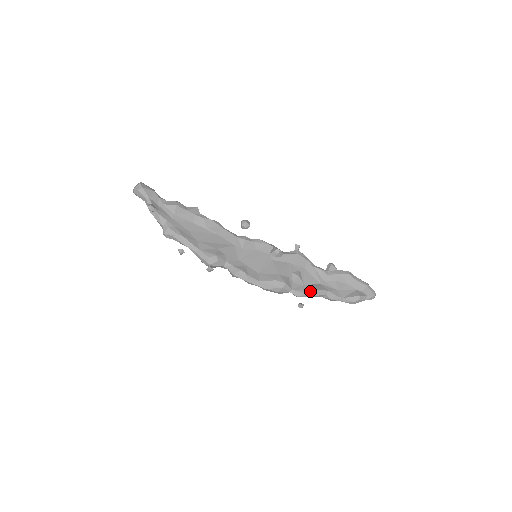
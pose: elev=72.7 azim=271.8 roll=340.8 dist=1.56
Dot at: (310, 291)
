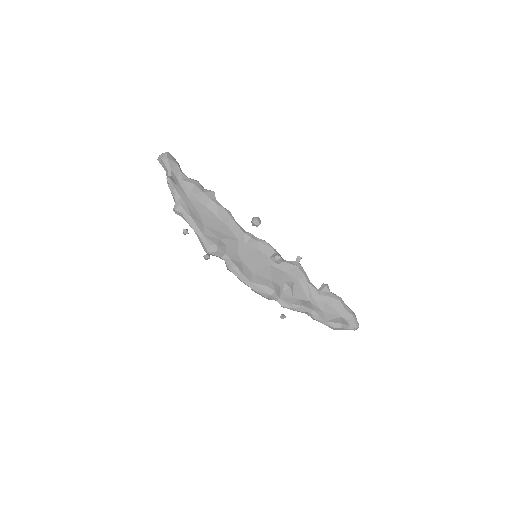
Dot at: (296, 305)
